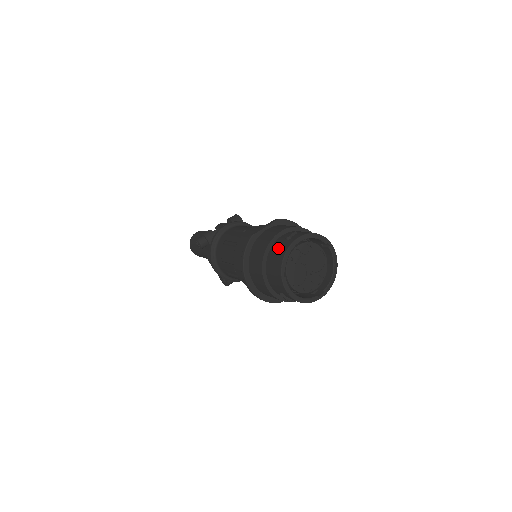
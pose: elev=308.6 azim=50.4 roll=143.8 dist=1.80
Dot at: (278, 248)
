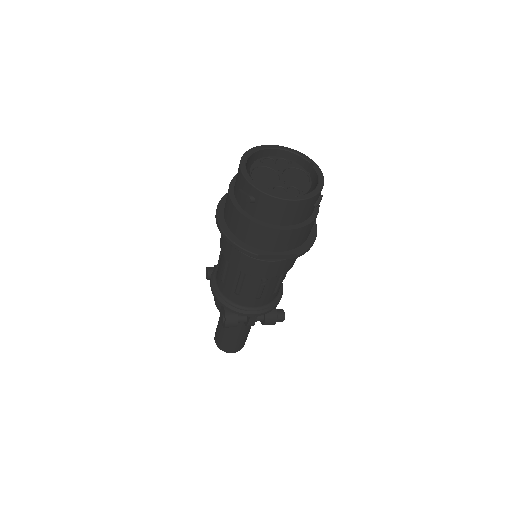
Dot at: occluded
